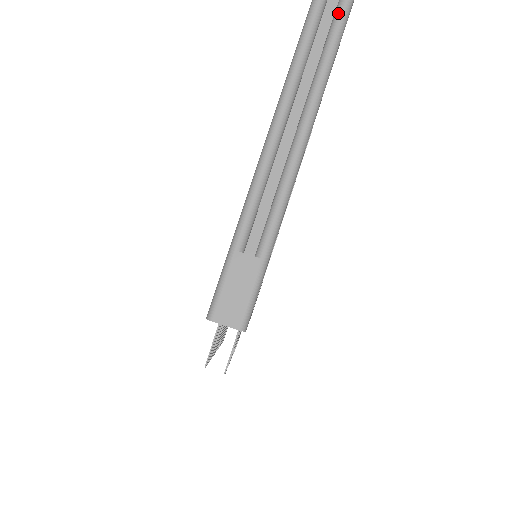
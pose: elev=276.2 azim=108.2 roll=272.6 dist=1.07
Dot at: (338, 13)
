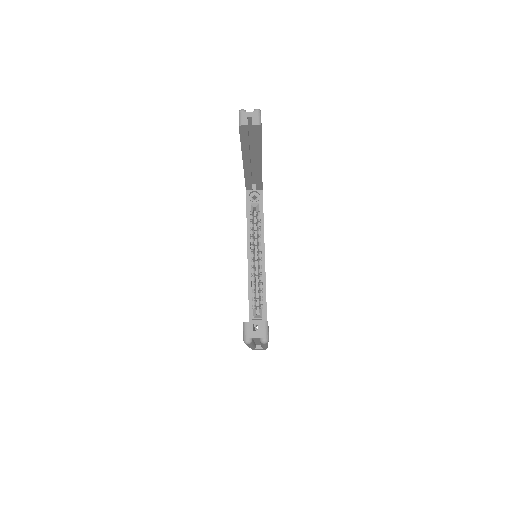
Dot at: occluded
